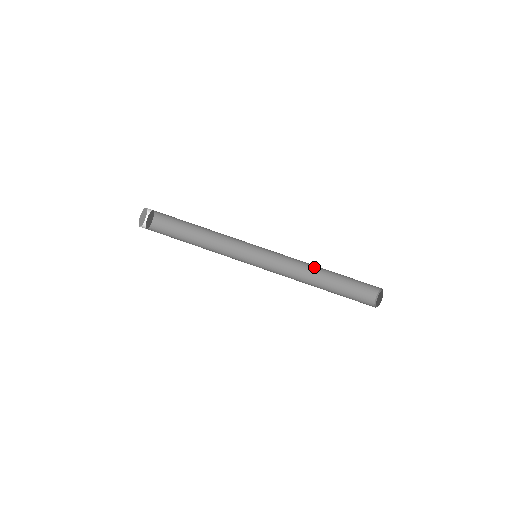
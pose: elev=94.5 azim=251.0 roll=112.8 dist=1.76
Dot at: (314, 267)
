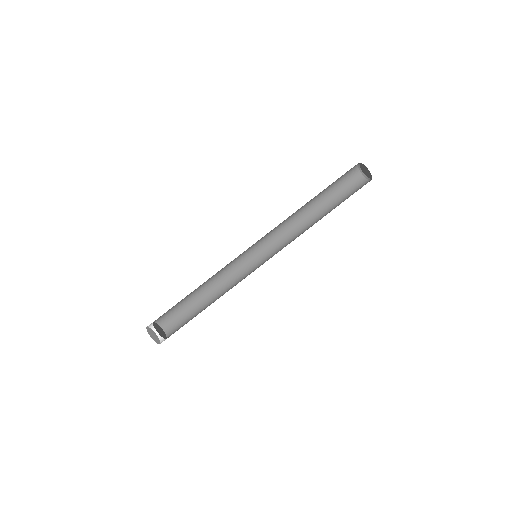
Dot at: (301, 213)
